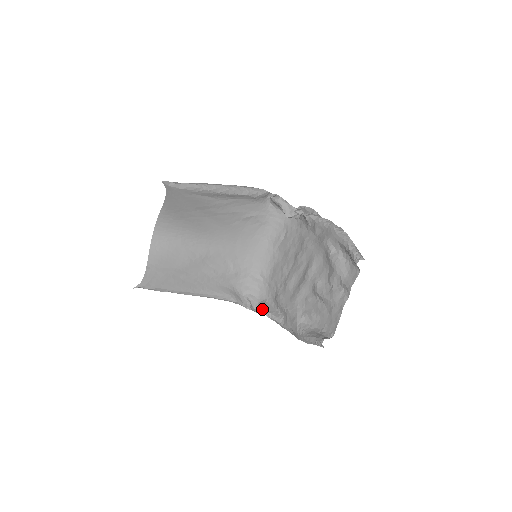
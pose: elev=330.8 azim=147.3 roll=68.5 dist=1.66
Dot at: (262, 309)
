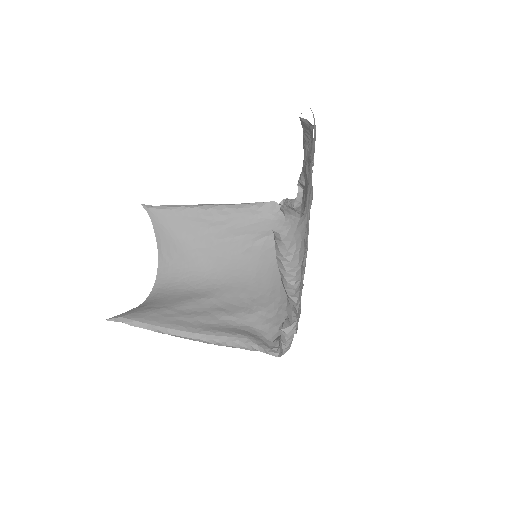
Dot at: occluded
